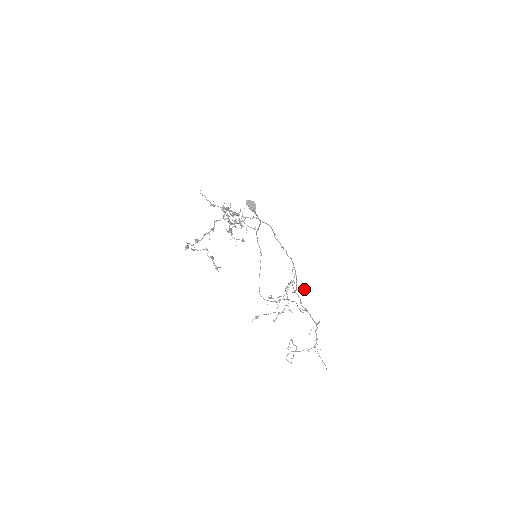
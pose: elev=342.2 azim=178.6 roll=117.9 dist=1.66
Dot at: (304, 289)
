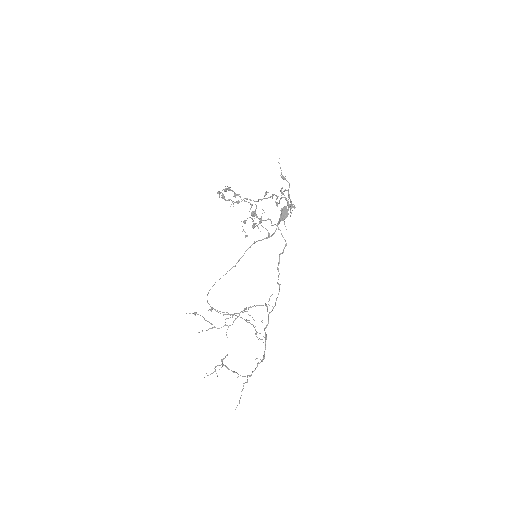
Dot at: occluded
